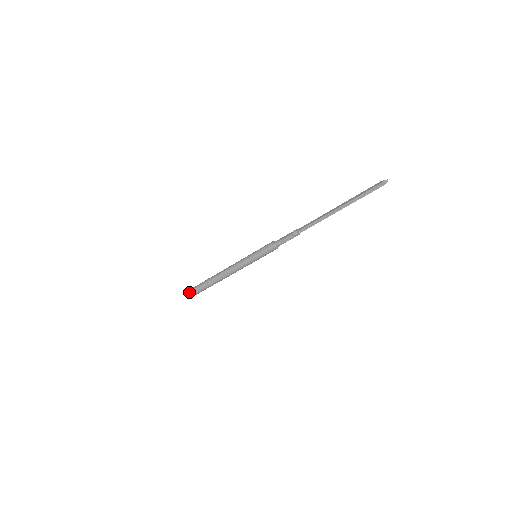
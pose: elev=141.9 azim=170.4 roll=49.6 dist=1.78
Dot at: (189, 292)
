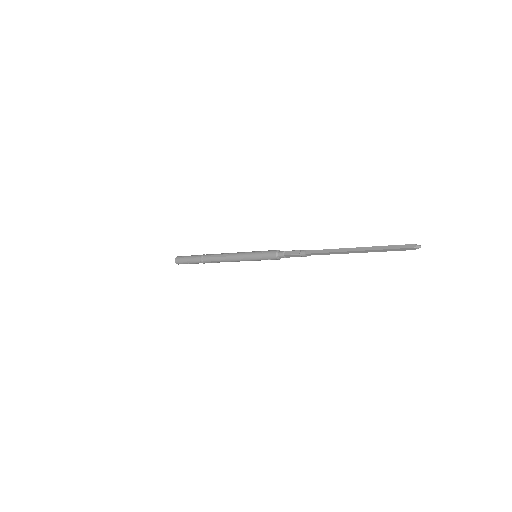
Dot at: (180, 260)
